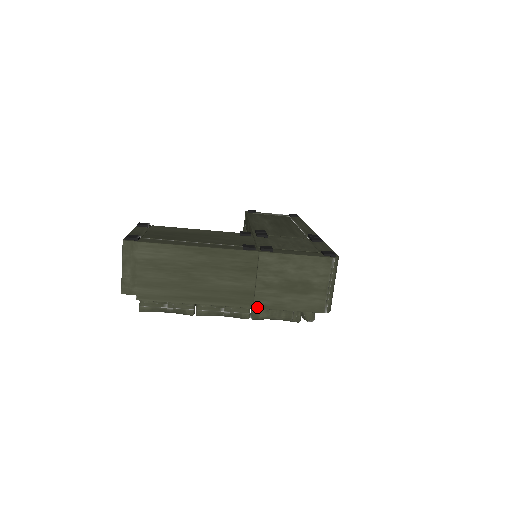
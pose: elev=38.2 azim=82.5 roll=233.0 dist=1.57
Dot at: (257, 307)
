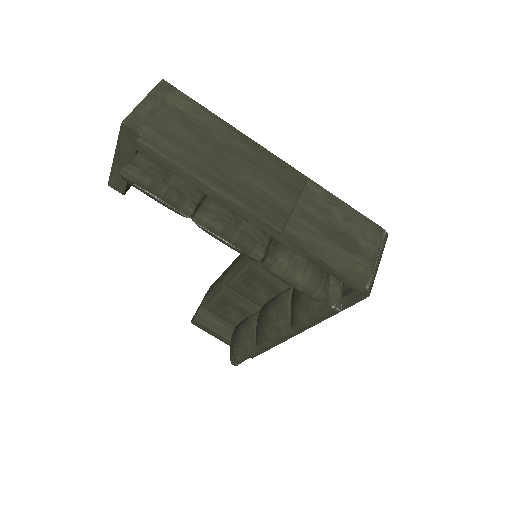
Dot at: (287, 234)
